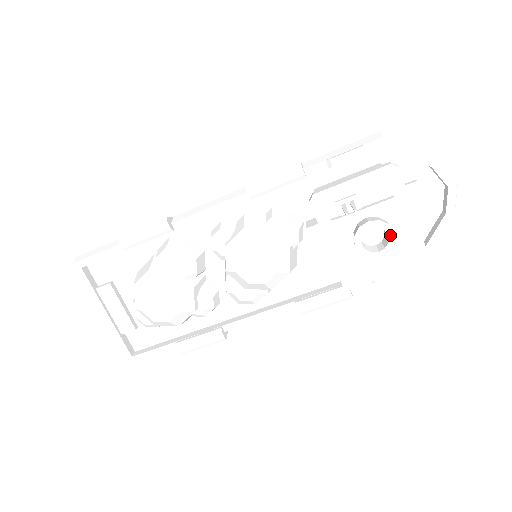
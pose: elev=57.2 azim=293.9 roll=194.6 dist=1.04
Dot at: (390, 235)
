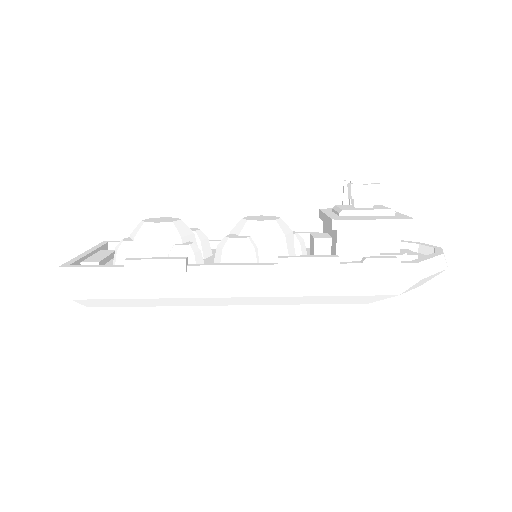
Dot at: (375, 183)
